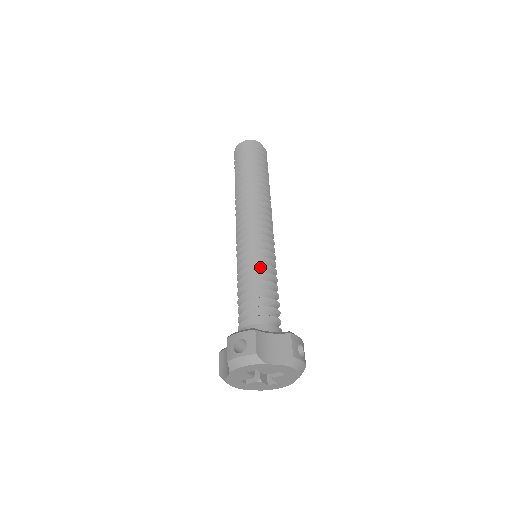
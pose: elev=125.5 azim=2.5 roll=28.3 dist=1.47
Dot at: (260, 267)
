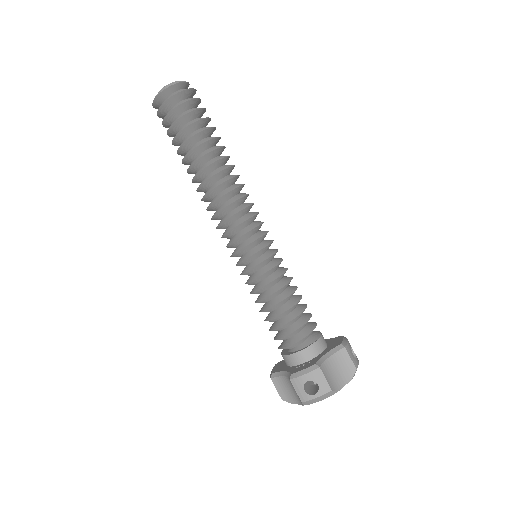
Dot at: (277, 279)
